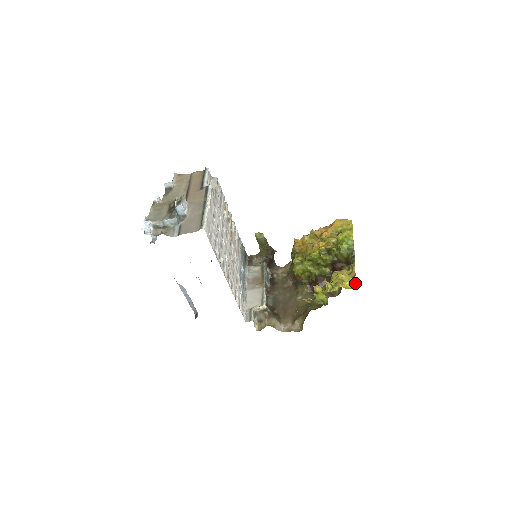
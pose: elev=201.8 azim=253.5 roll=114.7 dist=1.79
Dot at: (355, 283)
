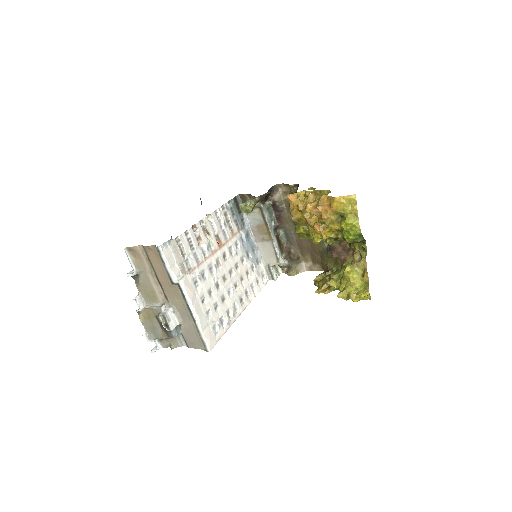
Dot at: (369, 295)
